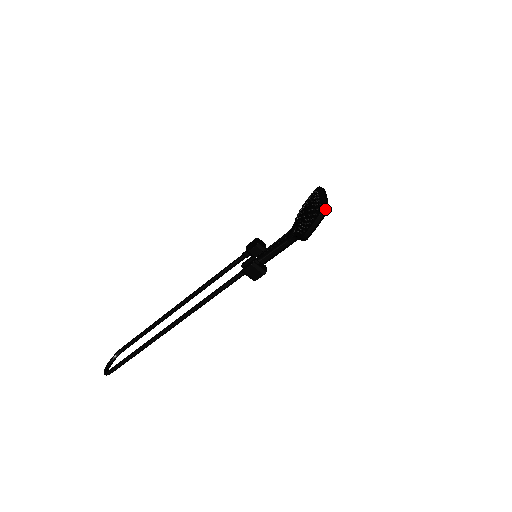
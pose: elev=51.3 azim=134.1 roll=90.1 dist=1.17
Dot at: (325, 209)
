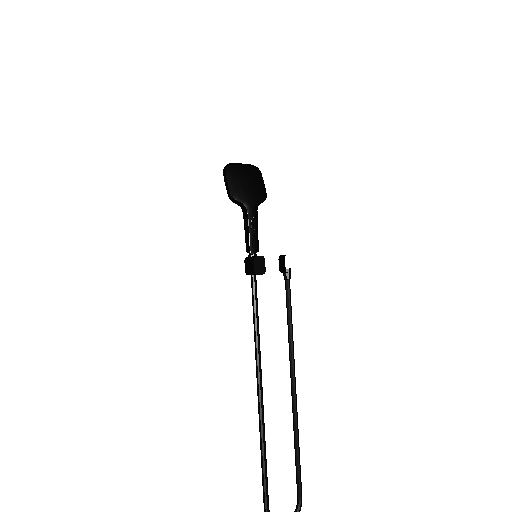
Dot at: (227, 167)
